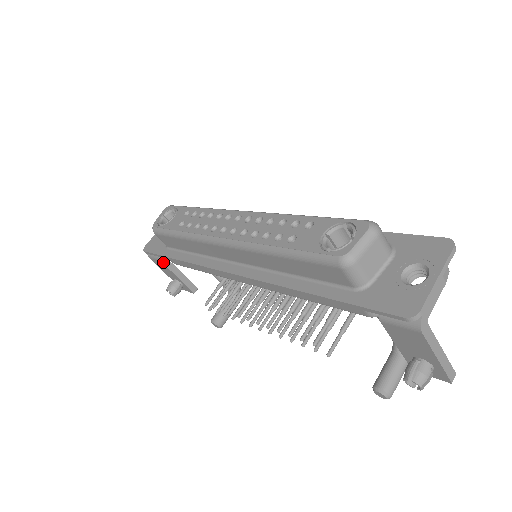
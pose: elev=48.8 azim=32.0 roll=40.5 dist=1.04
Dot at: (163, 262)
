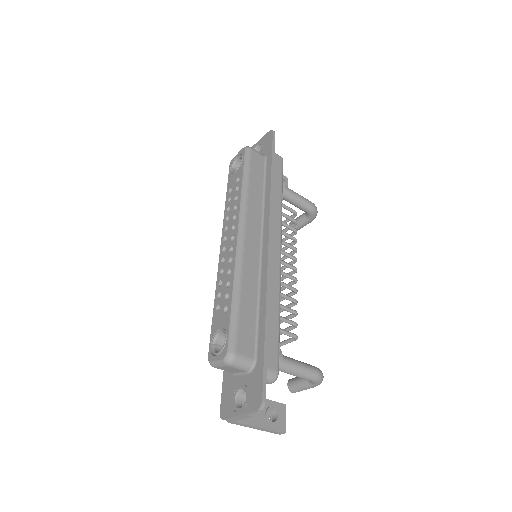
Dot at: occluded
